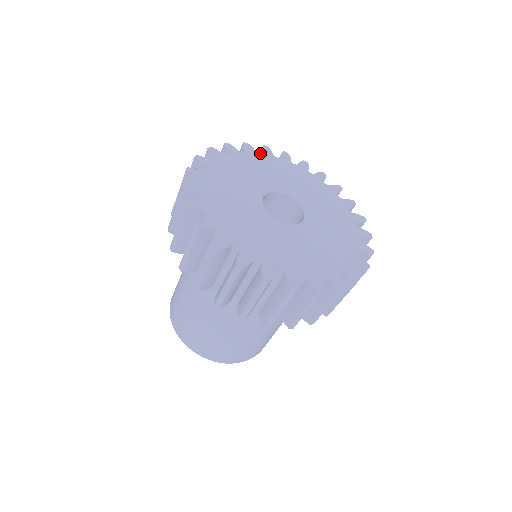
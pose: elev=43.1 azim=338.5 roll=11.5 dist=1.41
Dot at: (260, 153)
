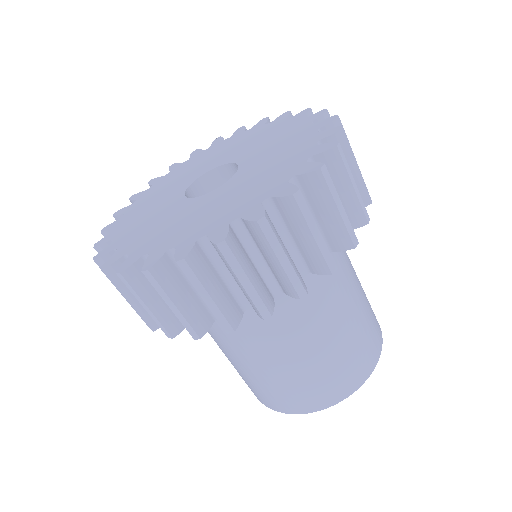
Dot at: (187, 160)
